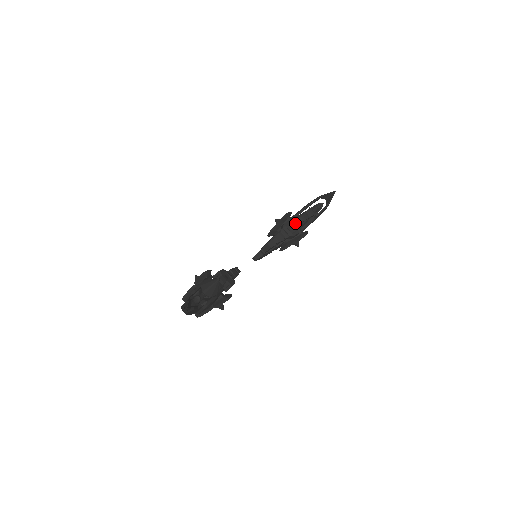
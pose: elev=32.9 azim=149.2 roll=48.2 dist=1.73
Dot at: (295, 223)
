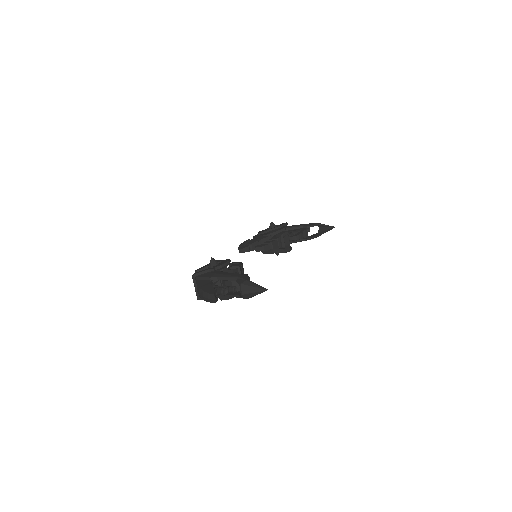
Dot at: (291, 237)
